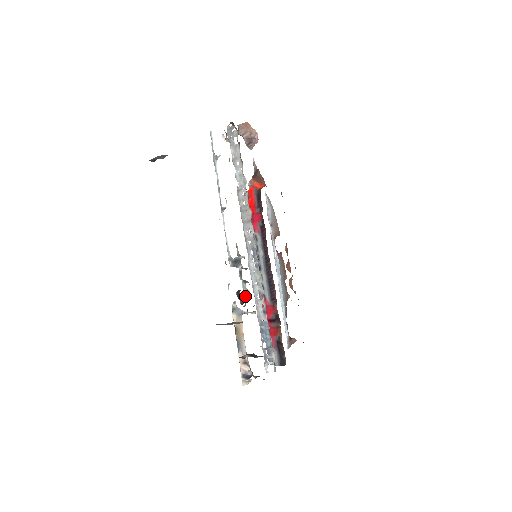
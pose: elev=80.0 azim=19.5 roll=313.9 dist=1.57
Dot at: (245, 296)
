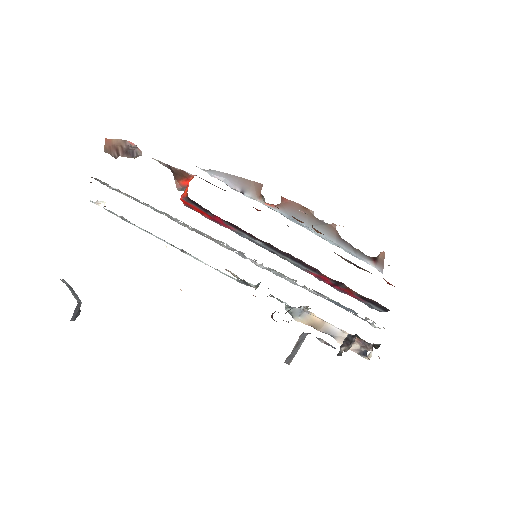
Dot at: occluded
